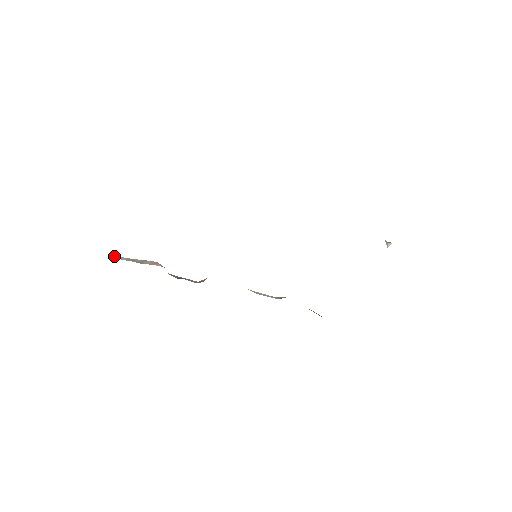
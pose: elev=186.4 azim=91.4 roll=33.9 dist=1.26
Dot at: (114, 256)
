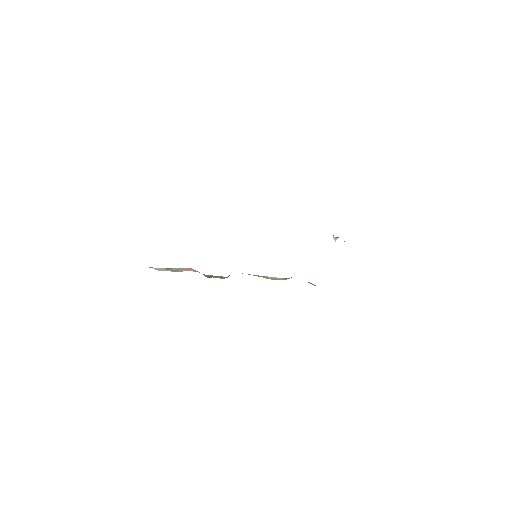
Dot at: occluded
